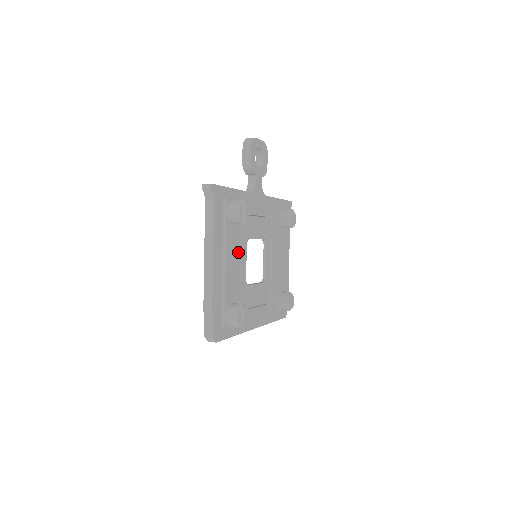
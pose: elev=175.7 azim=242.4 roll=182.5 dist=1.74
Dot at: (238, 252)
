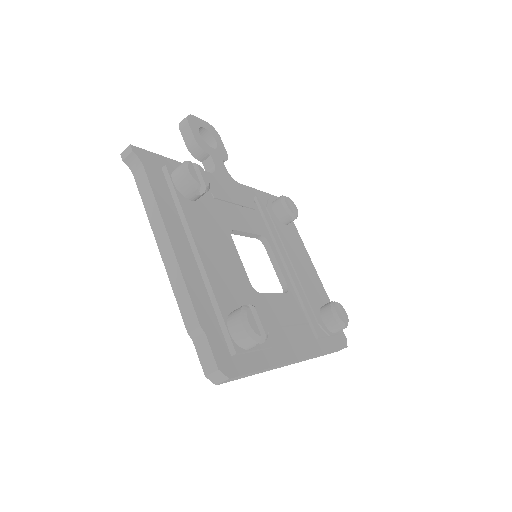
Dot at: (217, 240)
